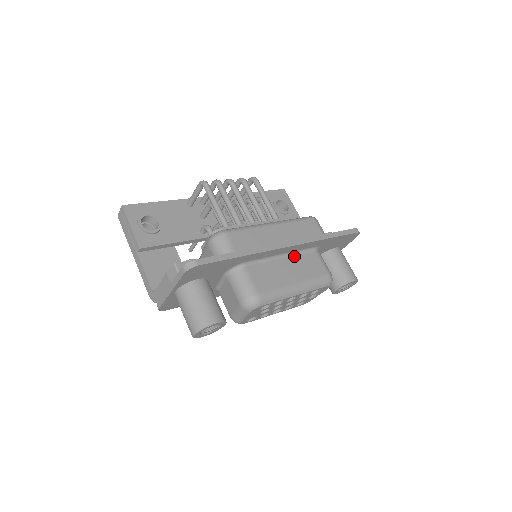
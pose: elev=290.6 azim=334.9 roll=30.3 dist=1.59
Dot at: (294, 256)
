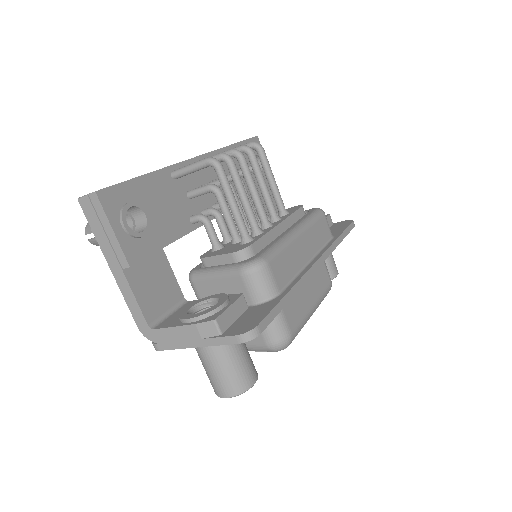
Dot at: occluded
